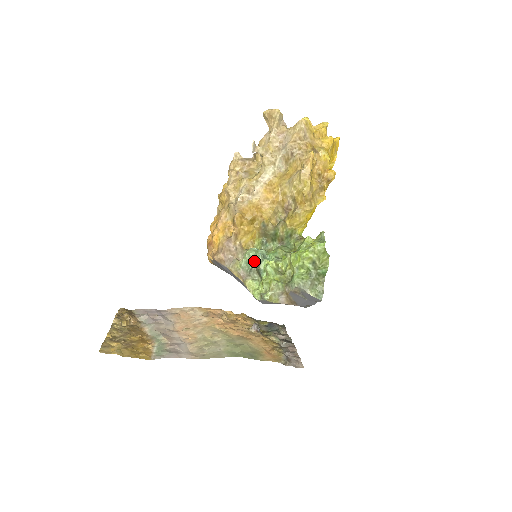
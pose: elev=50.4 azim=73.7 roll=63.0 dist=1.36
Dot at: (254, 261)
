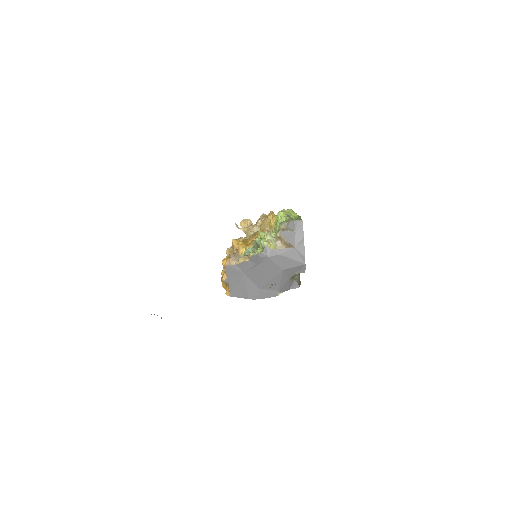
Dot at: (252, 247)
